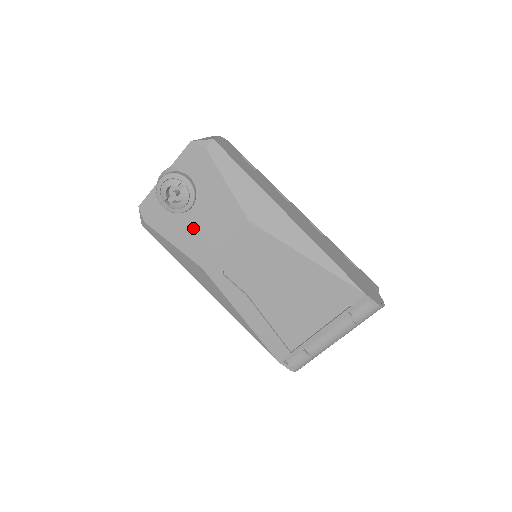
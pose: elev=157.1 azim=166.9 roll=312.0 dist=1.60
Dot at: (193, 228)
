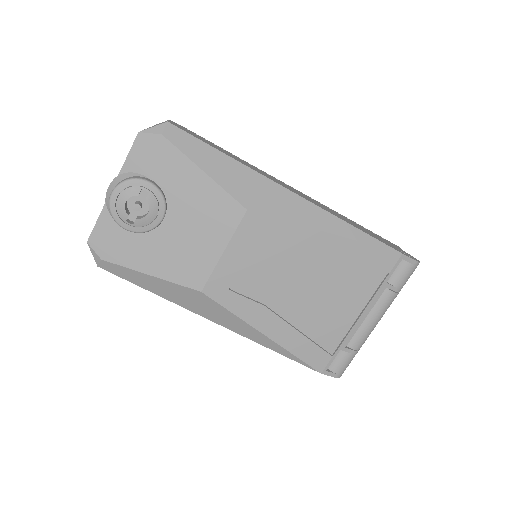
Dot at: (173, 244)
